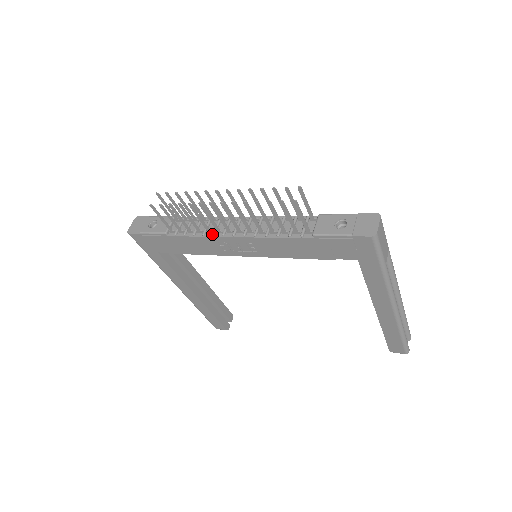
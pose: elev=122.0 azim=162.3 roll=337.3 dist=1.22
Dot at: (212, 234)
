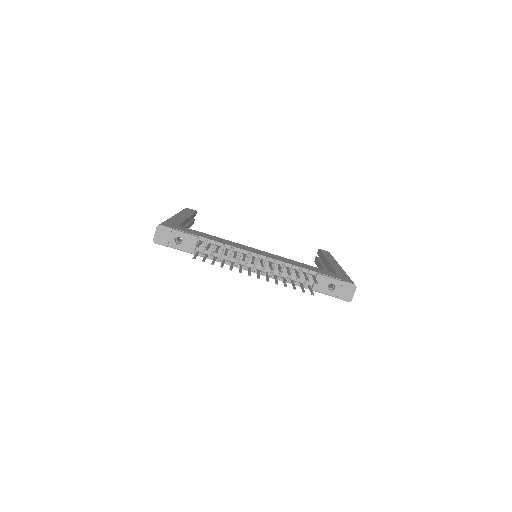
Dot at: (236, 267)
